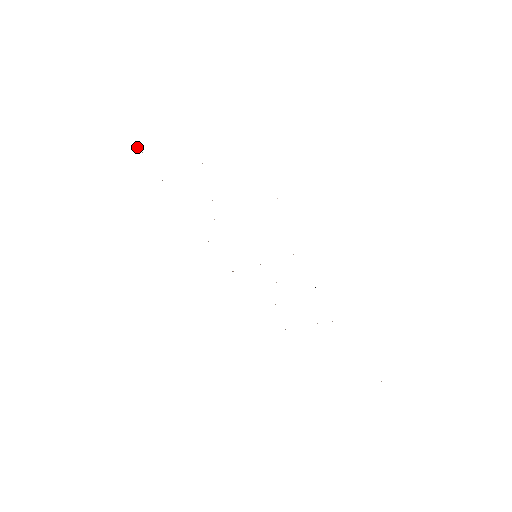
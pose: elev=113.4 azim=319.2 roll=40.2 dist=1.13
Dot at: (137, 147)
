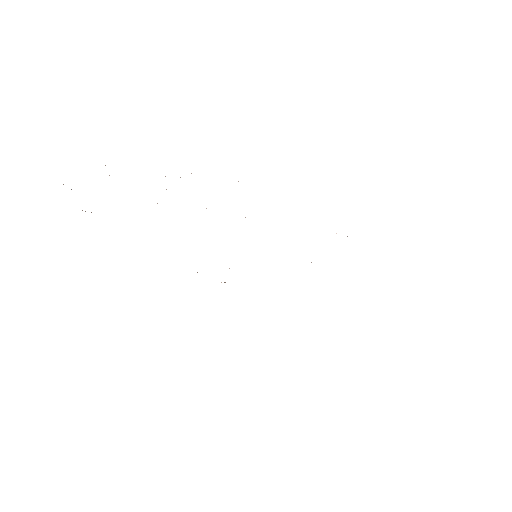
Dot at: occluded
